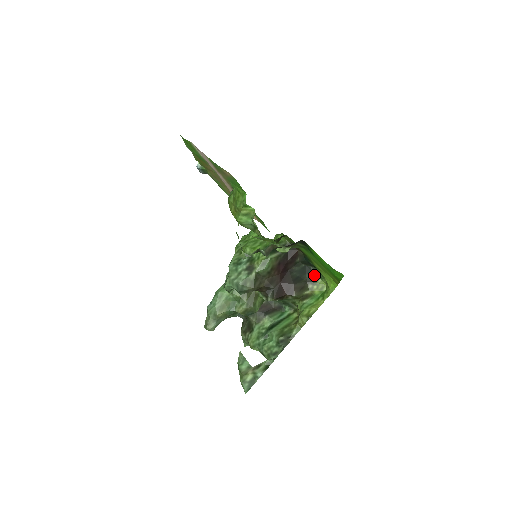
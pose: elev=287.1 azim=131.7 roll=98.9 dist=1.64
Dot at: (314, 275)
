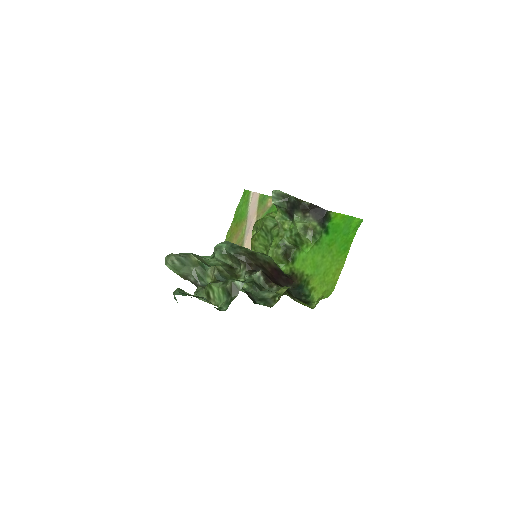
Dot at: (302, 301)
